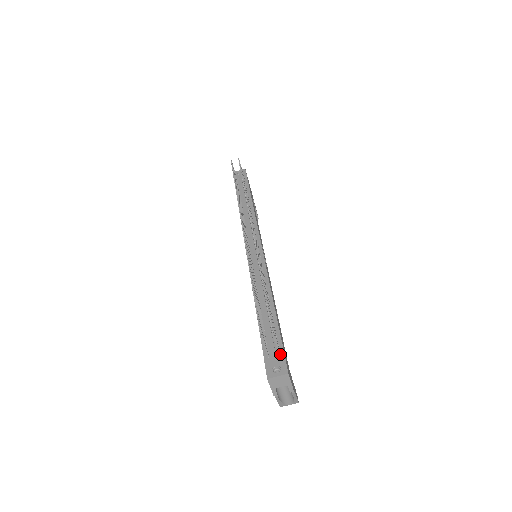
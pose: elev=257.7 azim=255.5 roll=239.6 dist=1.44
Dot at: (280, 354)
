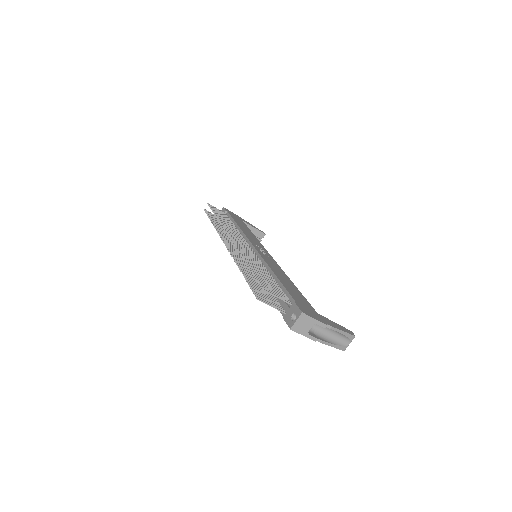
Dot at: (293, 305)
